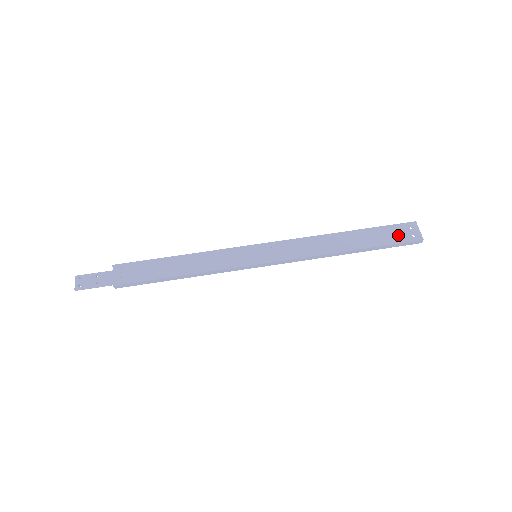
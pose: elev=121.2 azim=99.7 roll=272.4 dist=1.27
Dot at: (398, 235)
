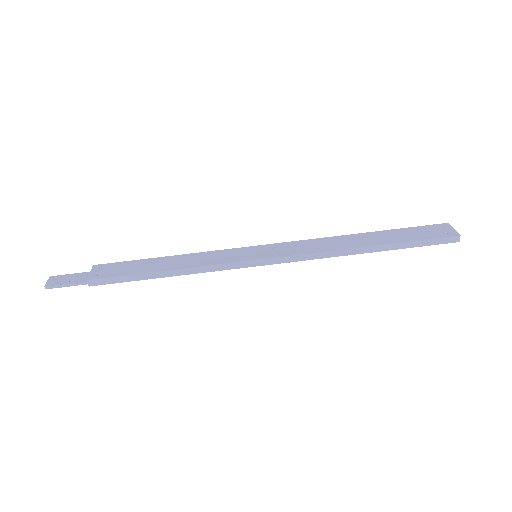
Dot at: (427, 233)
